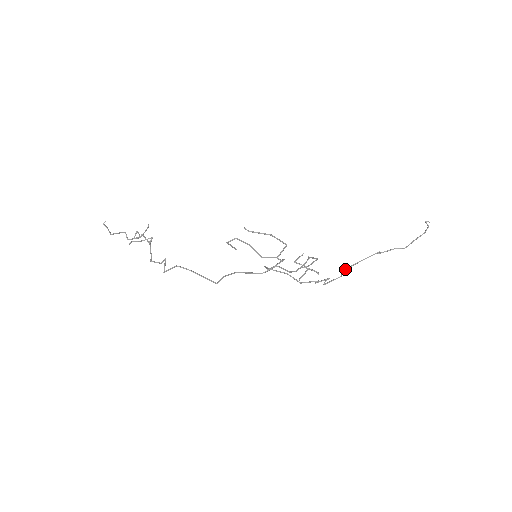
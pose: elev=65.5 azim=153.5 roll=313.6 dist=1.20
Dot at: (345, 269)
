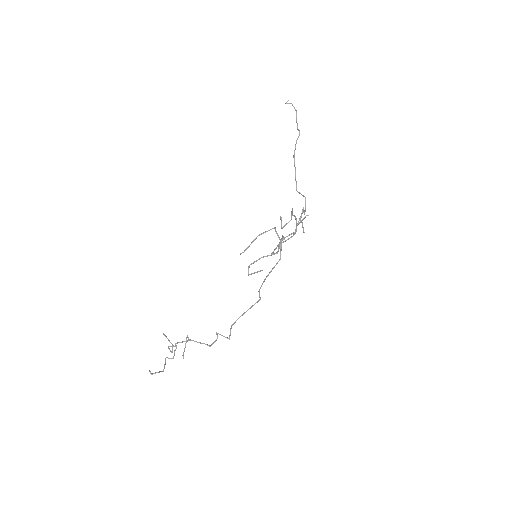
Dot at: occluded
